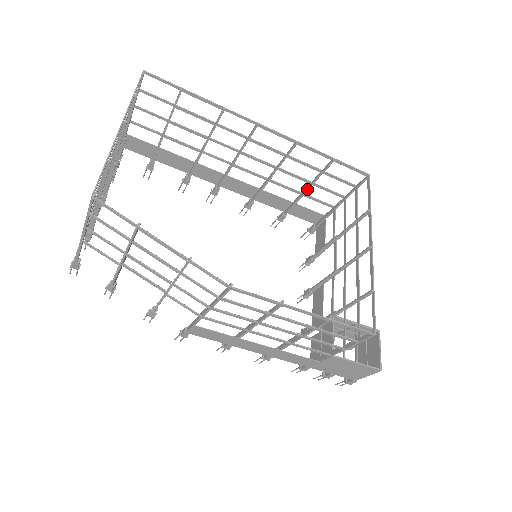
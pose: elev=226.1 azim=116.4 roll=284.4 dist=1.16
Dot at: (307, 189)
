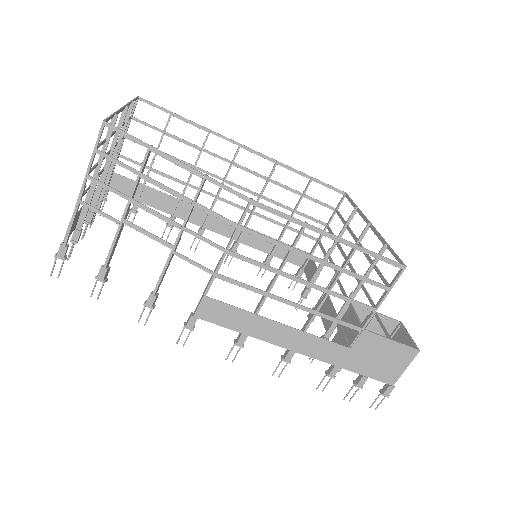
Dot at: occluded
